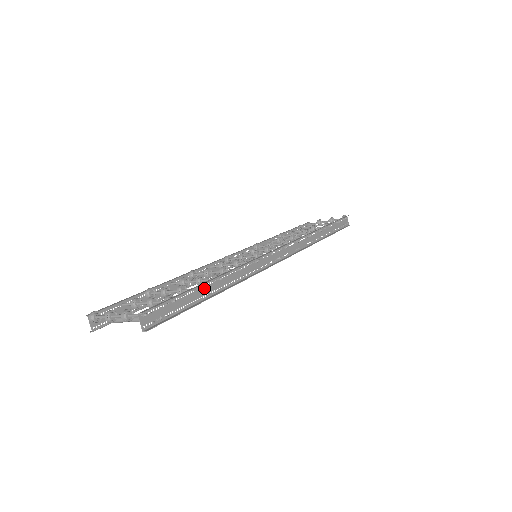
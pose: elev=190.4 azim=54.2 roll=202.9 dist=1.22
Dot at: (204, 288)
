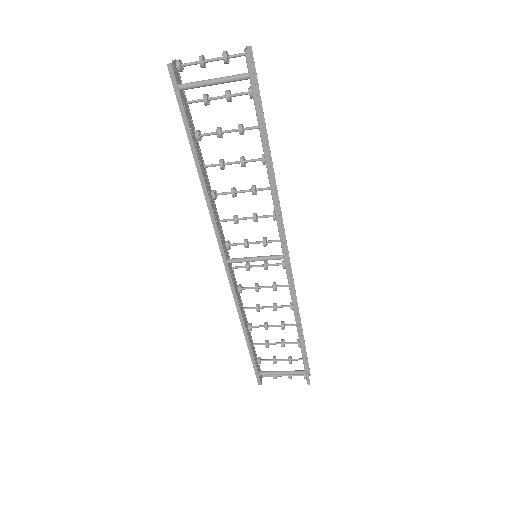
Dot at: occluded
